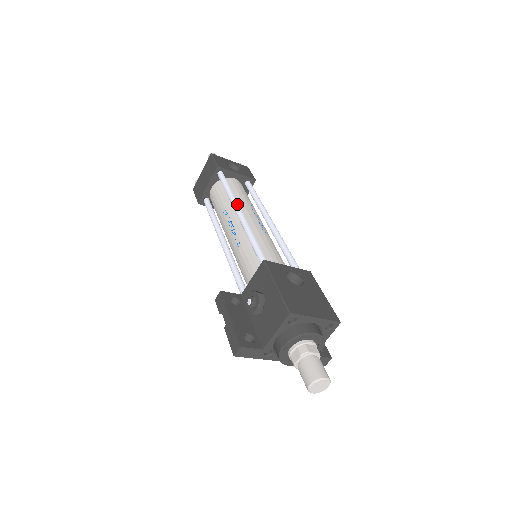
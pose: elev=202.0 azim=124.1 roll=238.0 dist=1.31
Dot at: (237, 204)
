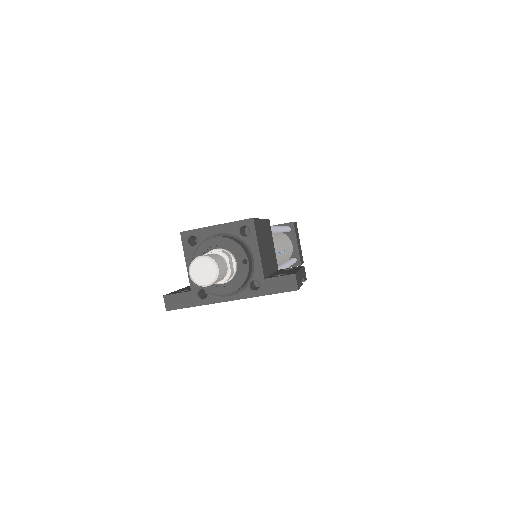
Dot at: occluded
